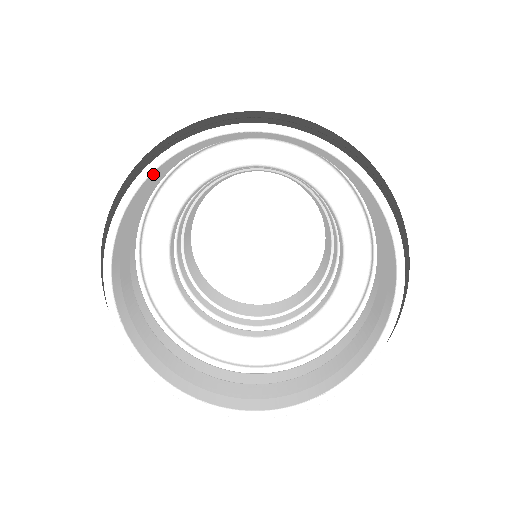
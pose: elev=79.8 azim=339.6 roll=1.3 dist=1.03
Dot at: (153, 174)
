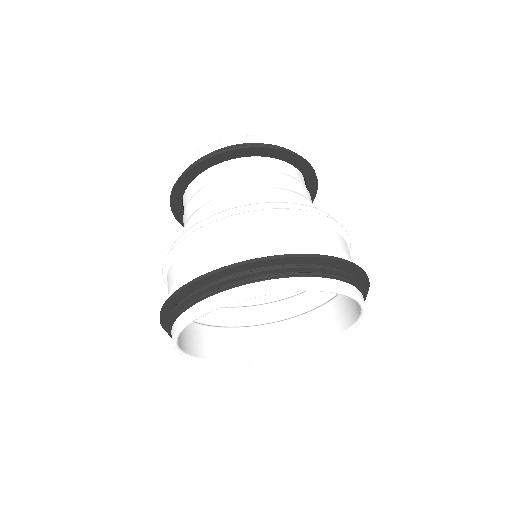
Dot at: occluded
